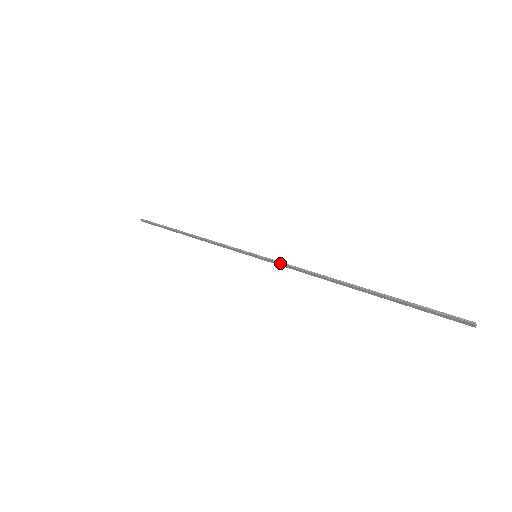
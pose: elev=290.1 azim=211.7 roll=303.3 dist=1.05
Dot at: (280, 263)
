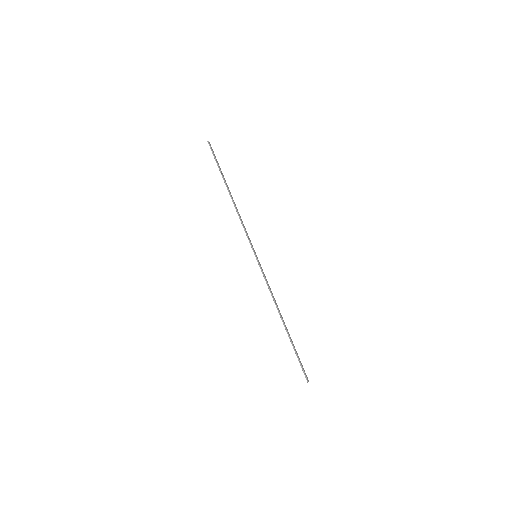
Dot at: (263, 276)
